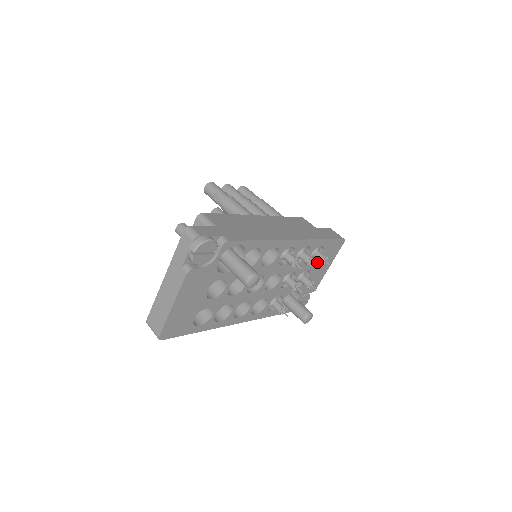
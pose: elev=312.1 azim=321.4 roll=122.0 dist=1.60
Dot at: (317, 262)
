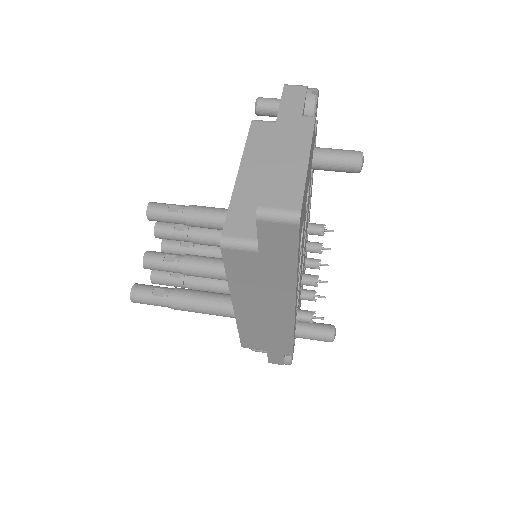
Dot at: occluded
